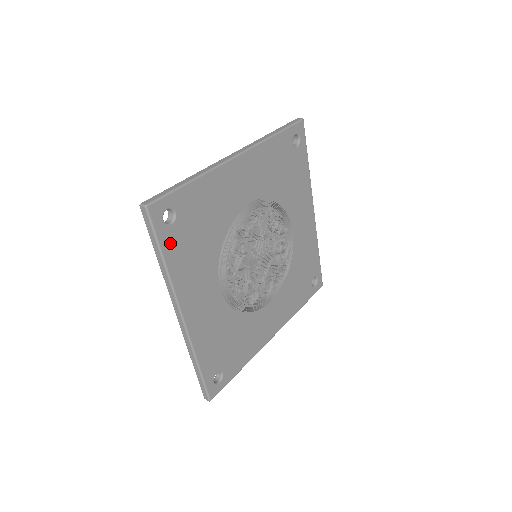
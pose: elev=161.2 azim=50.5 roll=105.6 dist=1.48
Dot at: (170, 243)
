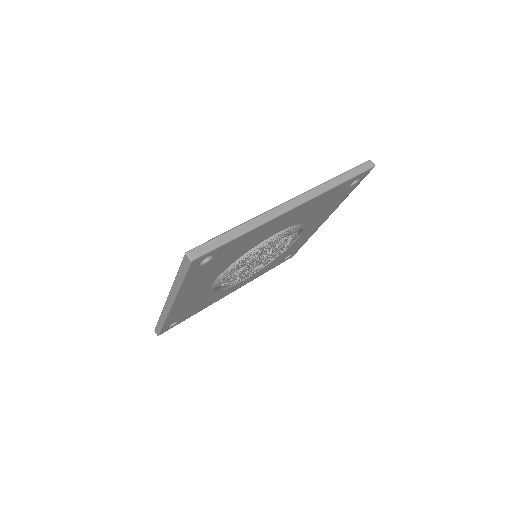
Dot at: (187, 317)
